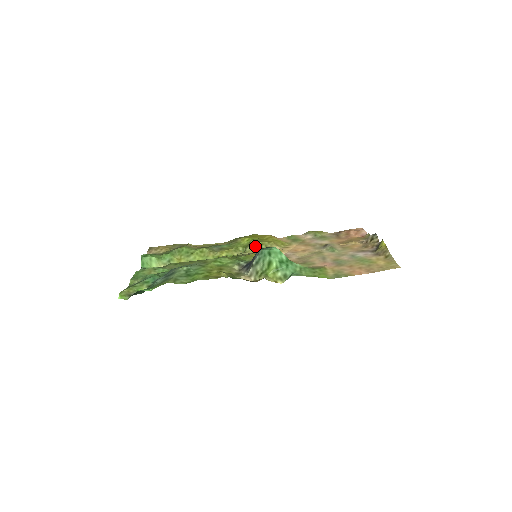
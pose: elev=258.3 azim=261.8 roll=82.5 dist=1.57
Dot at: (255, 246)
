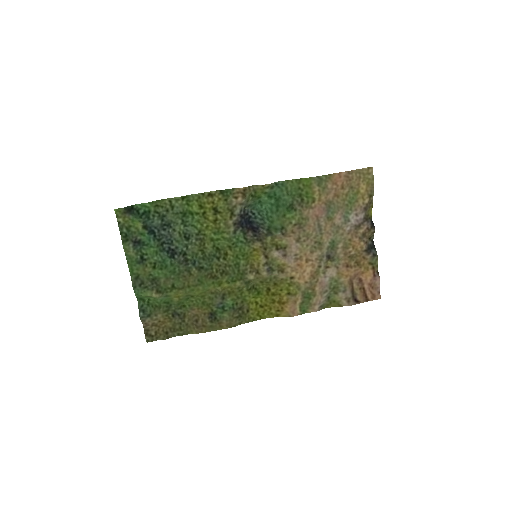
Dot at: (259, 280)
